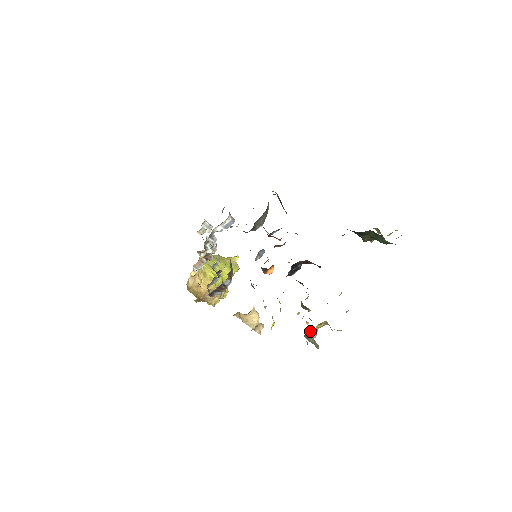
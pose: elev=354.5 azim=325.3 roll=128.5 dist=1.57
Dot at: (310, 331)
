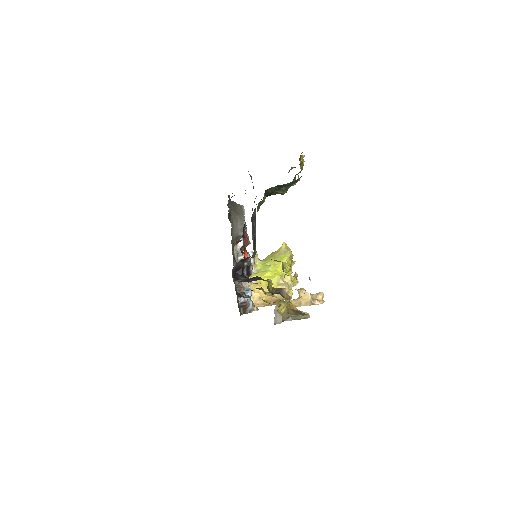
Dot at: (285, 313)
